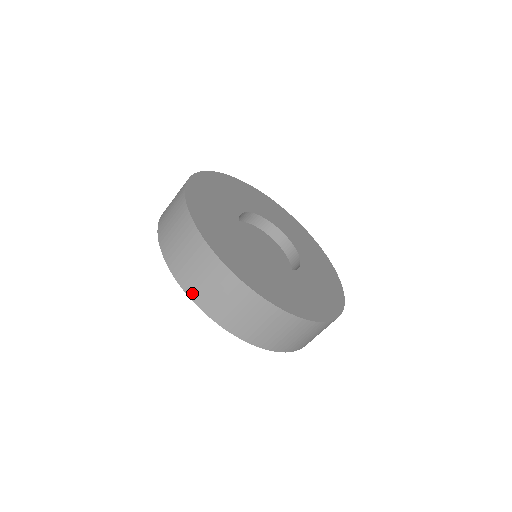
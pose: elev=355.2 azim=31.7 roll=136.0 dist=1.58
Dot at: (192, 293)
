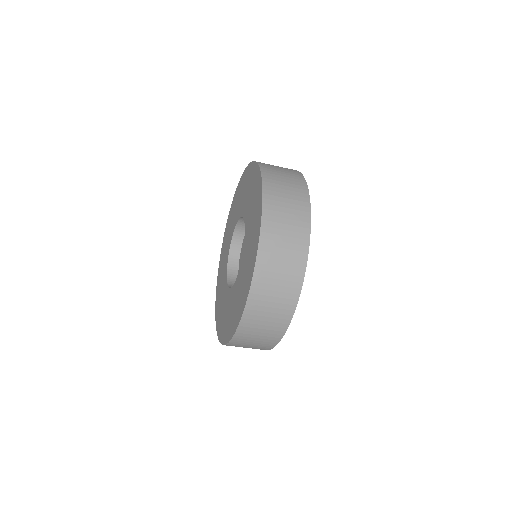
Dot at: (245, 322)
